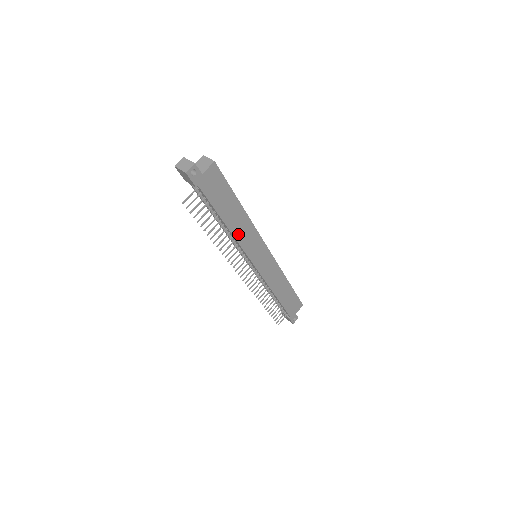
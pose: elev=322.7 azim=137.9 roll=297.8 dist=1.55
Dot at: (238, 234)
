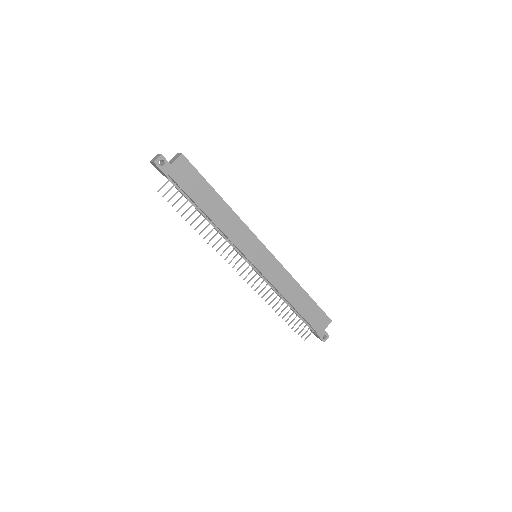
Dot at: (225, 227)
